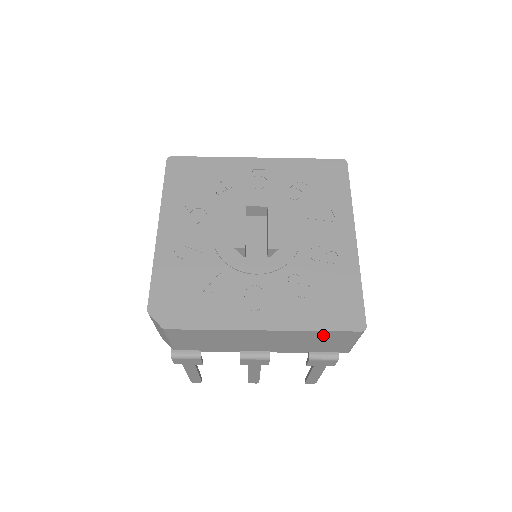
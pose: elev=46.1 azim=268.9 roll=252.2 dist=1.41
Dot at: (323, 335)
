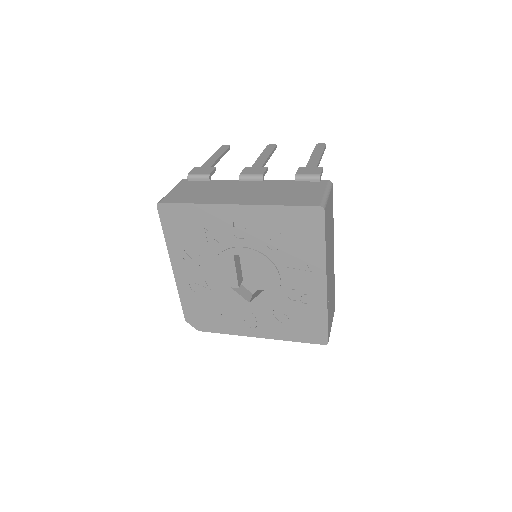
Dot at: occluded
